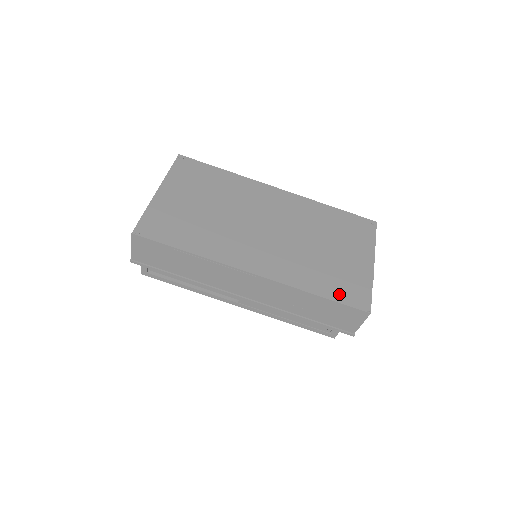
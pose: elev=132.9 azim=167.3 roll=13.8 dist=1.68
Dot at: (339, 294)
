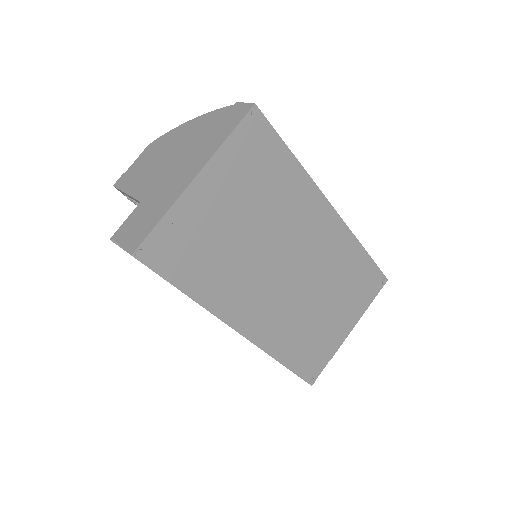
Dot at: (301, 365)
